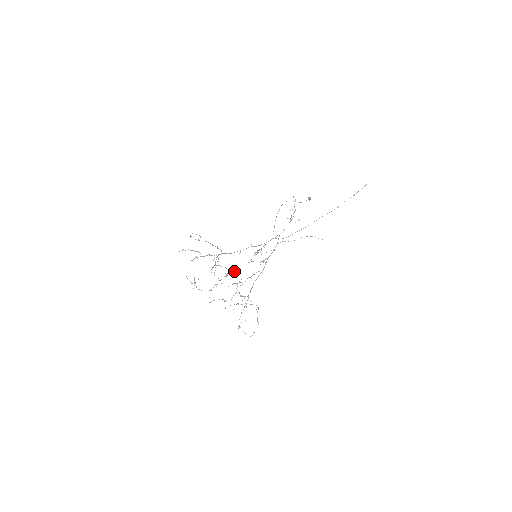
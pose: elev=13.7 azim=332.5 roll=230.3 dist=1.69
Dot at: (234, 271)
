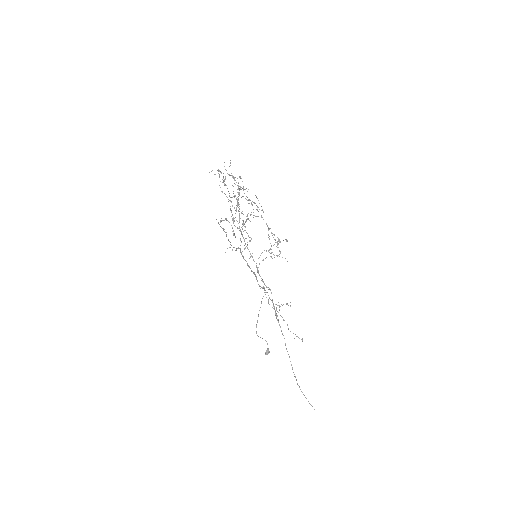
Dot at: (261, 210)
